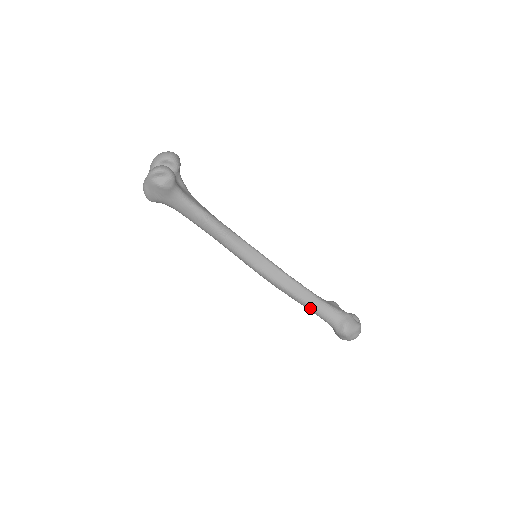
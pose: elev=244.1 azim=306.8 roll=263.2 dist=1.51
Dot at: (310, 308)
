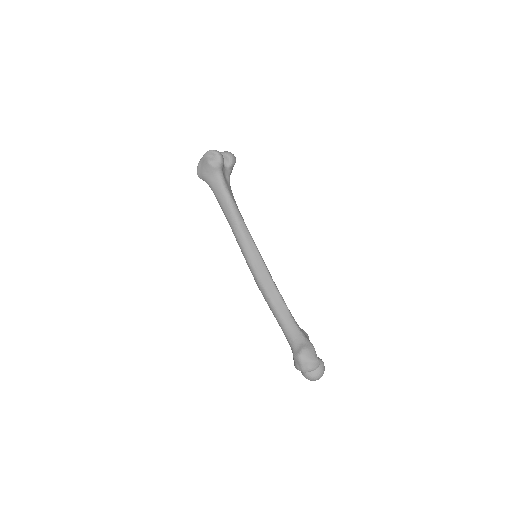
Dot at: (280, 321)
